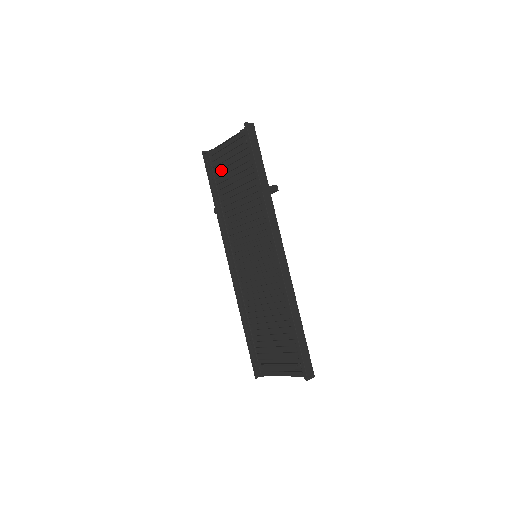
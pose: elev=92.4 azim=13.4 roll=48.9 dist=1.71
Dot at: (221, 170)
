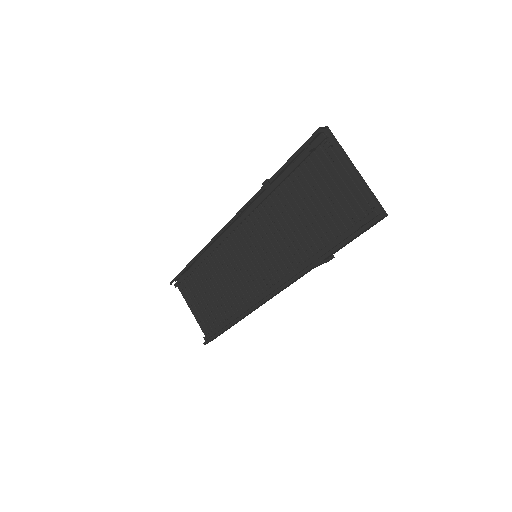
Dot at: (314, 163)
